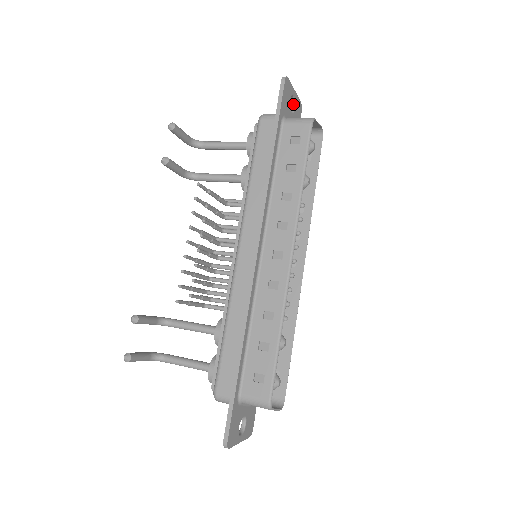
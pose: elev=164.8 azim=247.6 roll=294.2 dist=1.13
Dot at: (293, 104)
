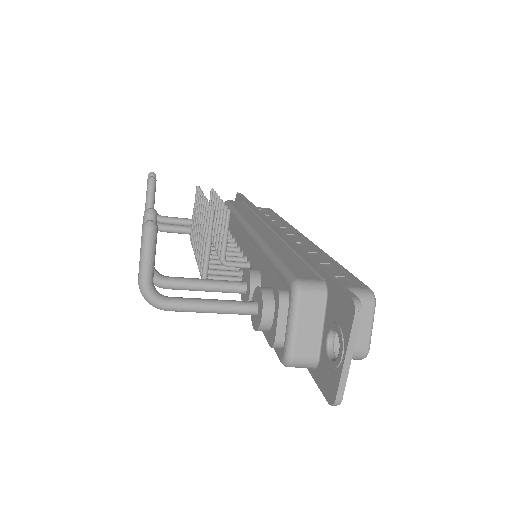
Dot at: occluded
